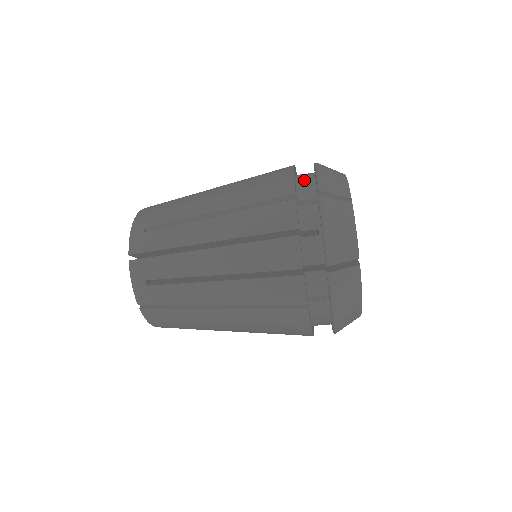
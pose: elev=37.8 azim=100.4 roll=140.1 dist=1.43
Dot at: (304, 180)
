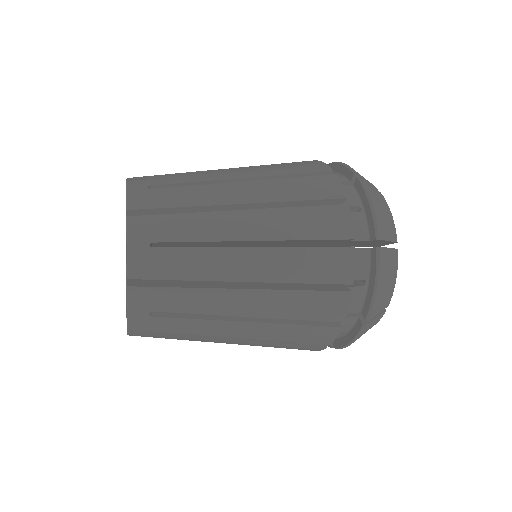
Dot at: occluded
